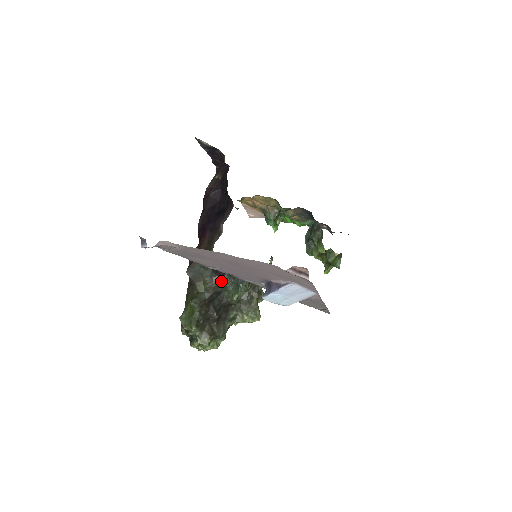
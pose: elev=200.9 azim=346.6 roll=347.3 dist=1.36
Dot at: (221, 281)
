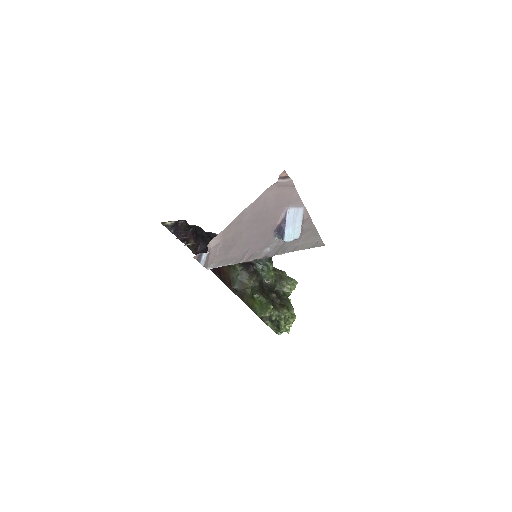
Dot at: (255, 272)
